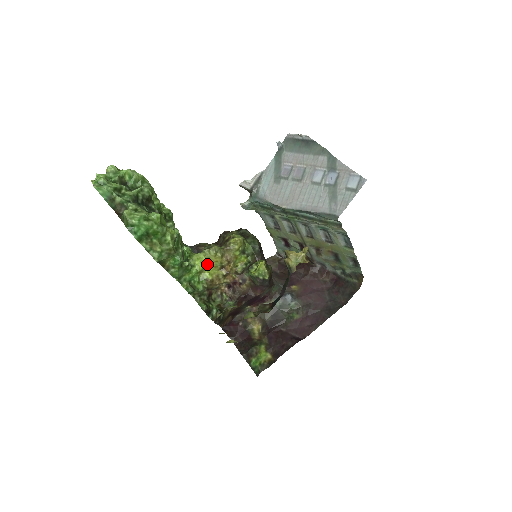
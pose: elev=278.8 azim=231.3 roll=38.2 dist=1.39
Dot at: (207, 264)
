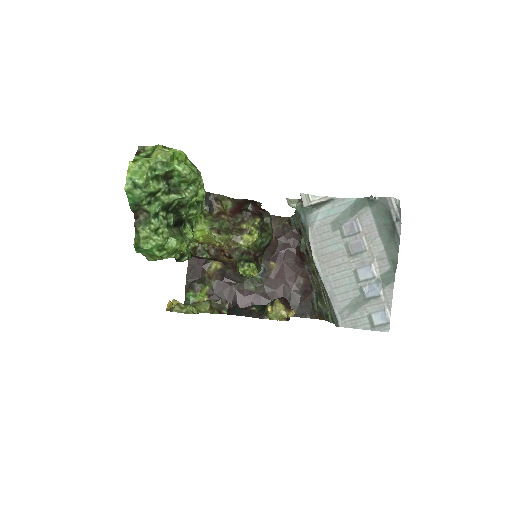
Dot at: (207, 236)
